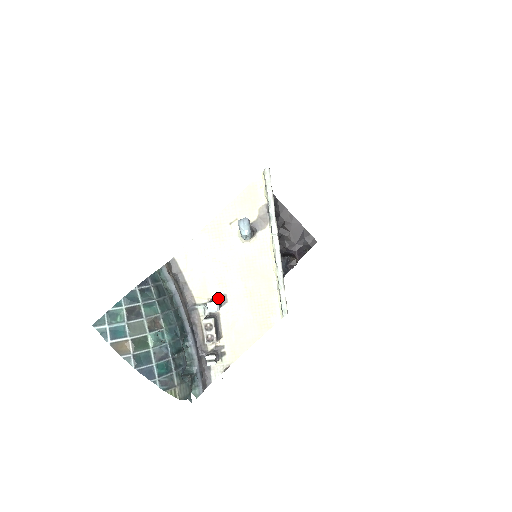
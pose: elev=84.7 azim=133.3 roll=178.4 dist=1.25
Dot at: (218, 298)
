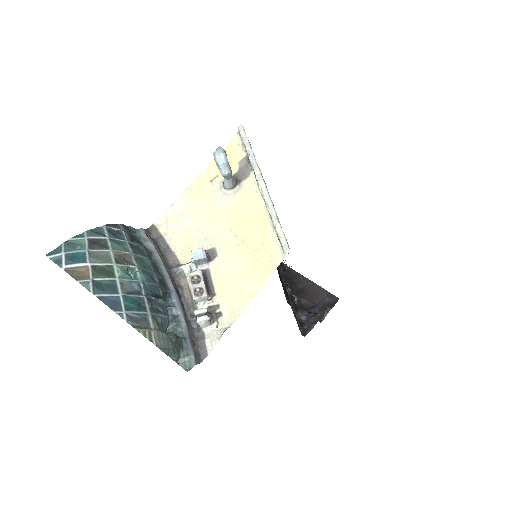
Dot at: occluded
